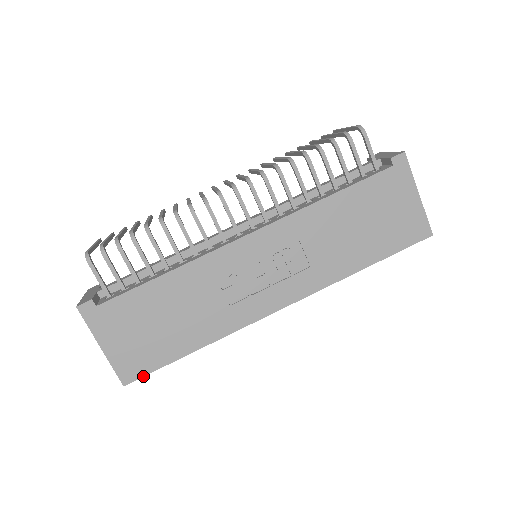
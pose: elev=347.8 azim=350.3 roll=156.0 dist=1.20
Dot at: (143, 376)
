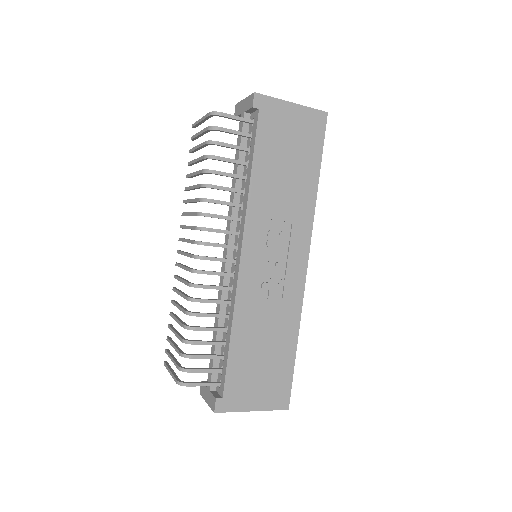
Dot at: (290, 392)
